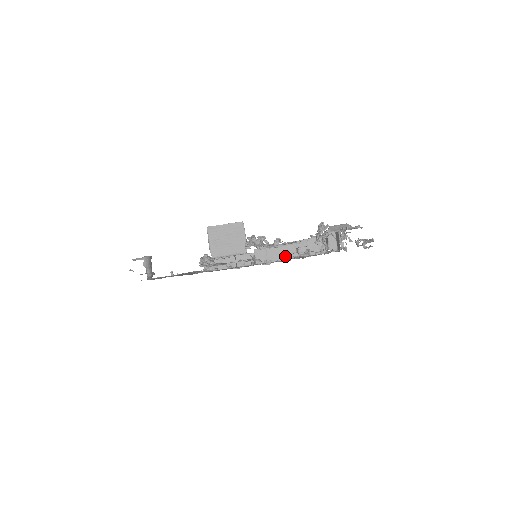
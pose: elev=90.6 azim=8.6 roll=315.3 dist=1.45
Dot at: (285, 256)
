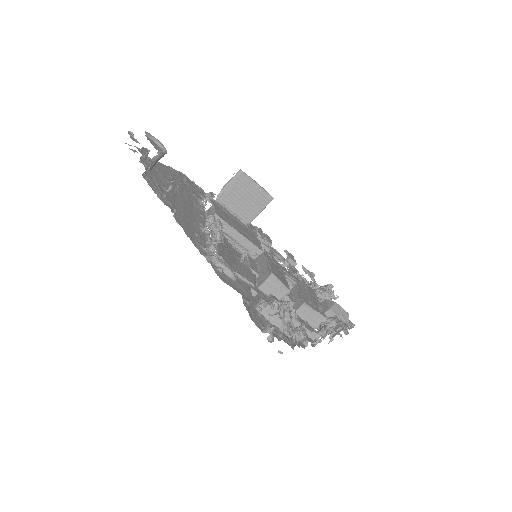
Dot at: occluded
